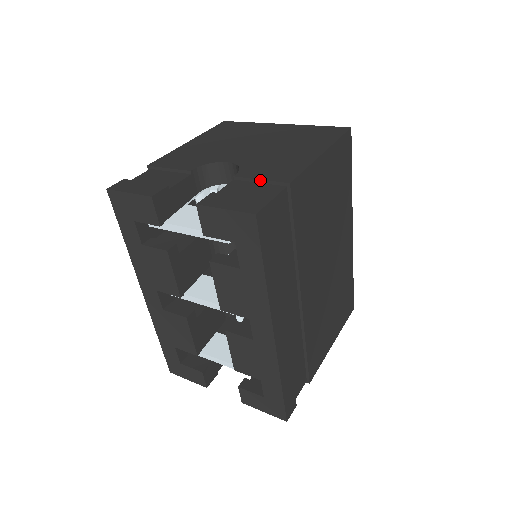
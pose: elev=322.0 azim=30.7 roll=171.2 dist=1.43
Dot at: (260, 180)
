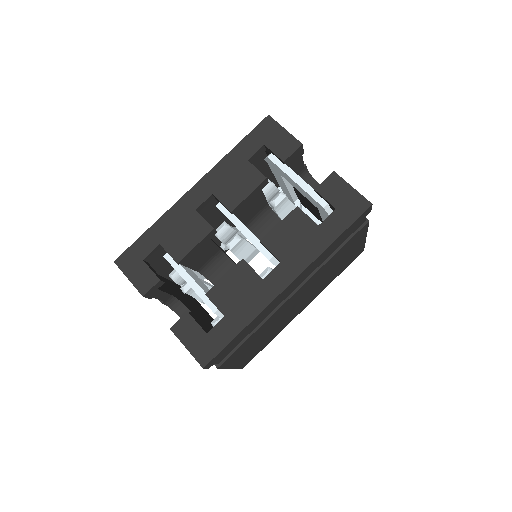
Dot at: occluded
